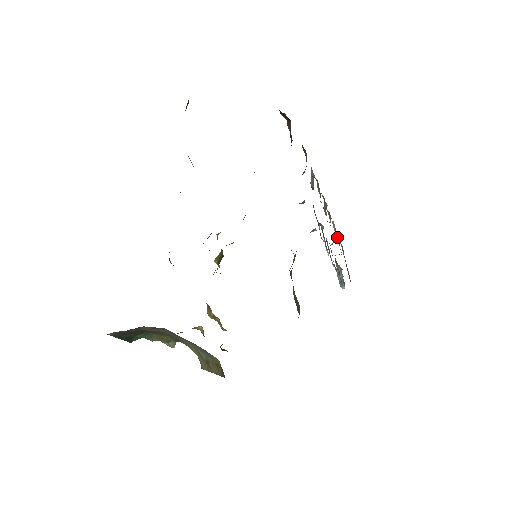
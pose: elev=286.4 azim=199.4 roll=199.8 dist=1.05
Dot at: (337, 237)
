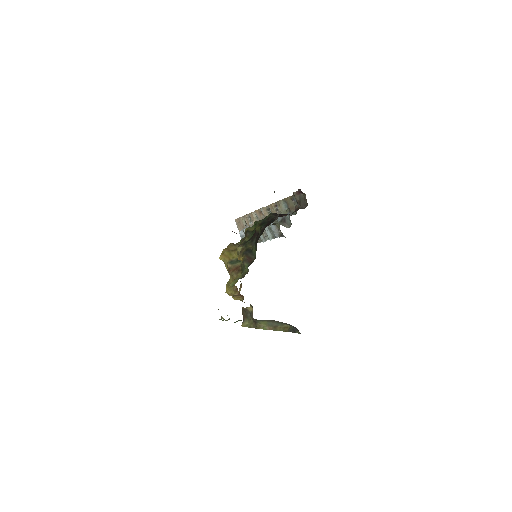
Dot at: (246, 216)
